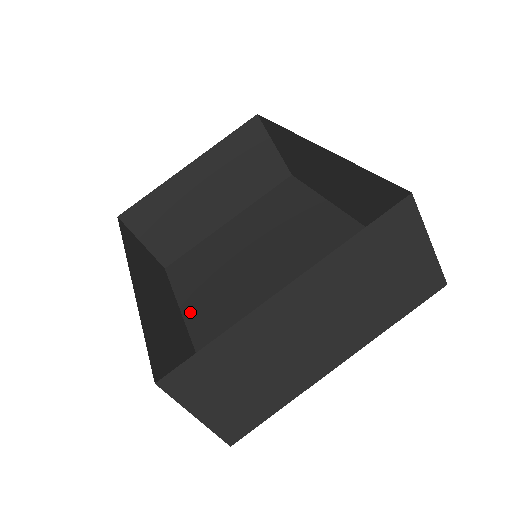
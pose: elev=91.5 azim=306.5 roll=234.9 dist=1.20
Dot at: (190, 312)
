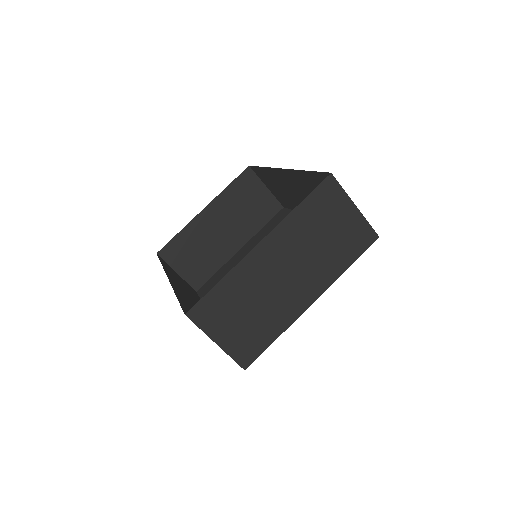
Dot at: occluded
